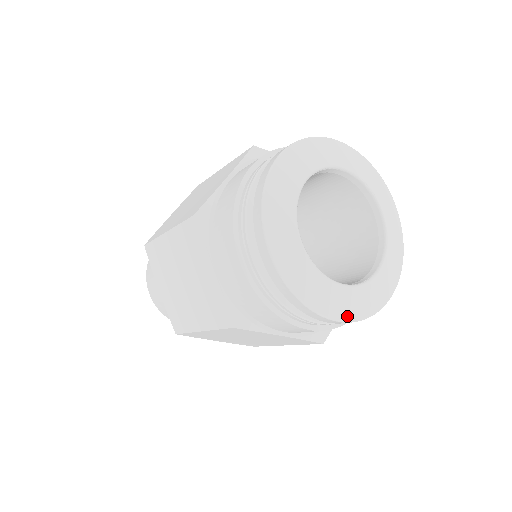
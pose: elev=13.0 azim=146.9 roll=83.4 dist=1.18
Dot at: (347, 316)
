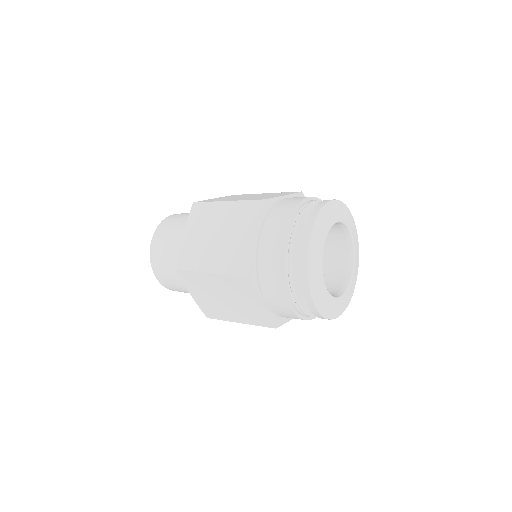
Dot at: (343, 310)
